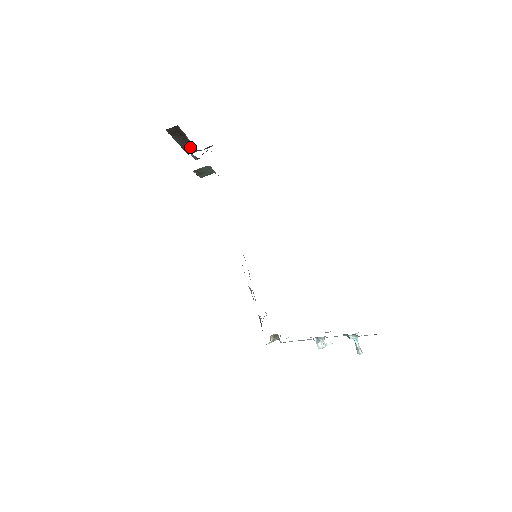
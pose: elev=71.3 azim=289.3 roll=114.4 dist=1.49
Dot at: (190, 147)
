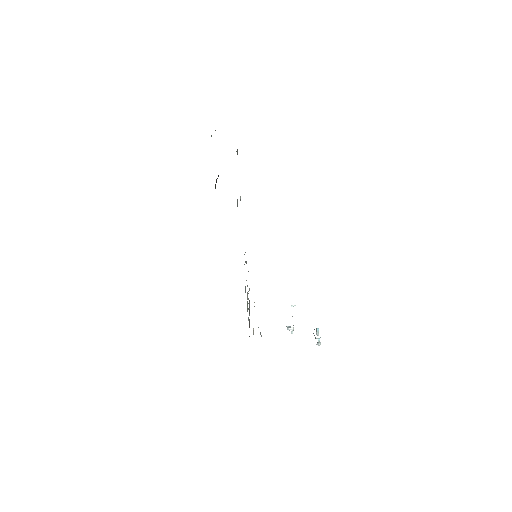
Dot at: occluded
